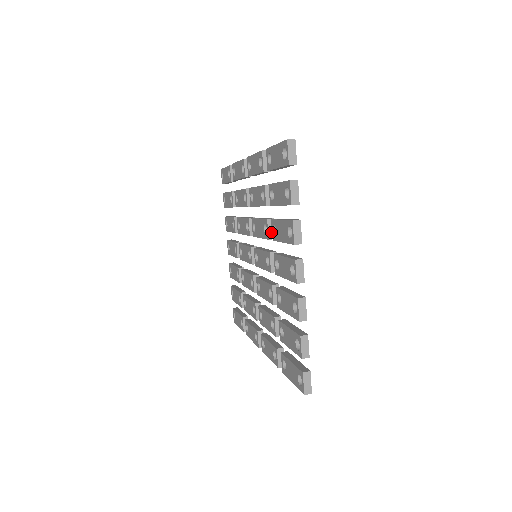
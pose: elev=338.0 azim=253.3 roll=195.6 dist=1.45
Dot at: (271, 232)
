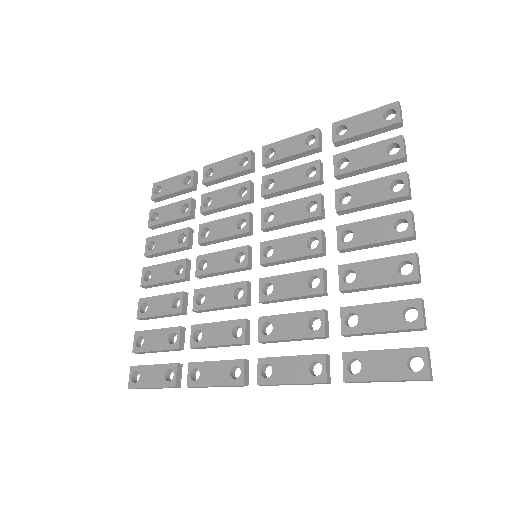
Dot at: (322, 209)
